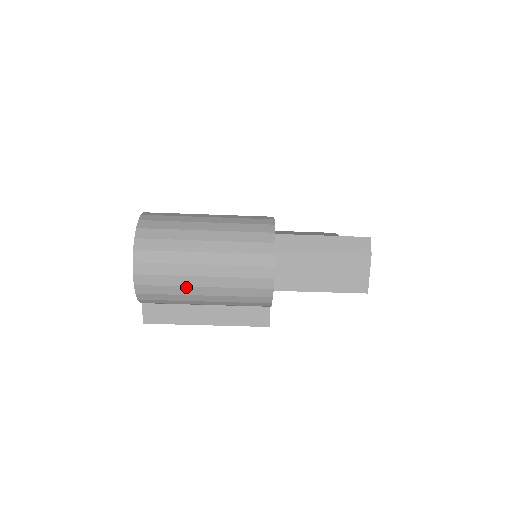
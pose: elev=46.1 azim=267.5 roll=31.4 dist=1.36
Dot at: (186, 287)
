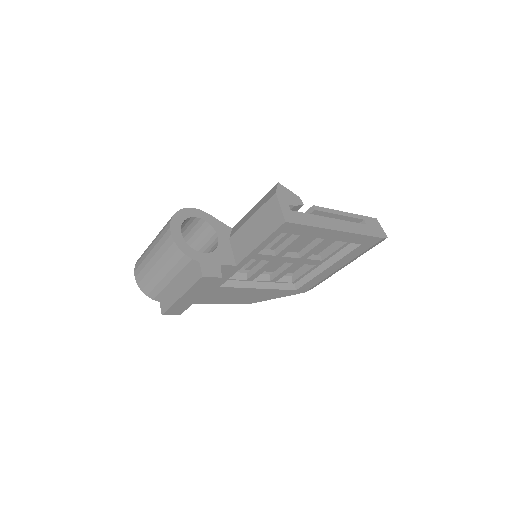
Dot at: (150, 271)
